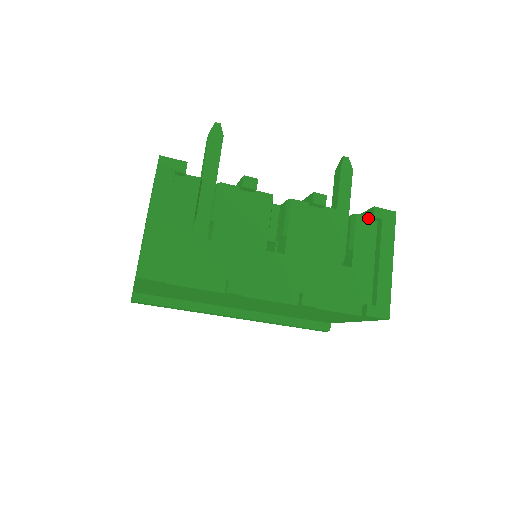
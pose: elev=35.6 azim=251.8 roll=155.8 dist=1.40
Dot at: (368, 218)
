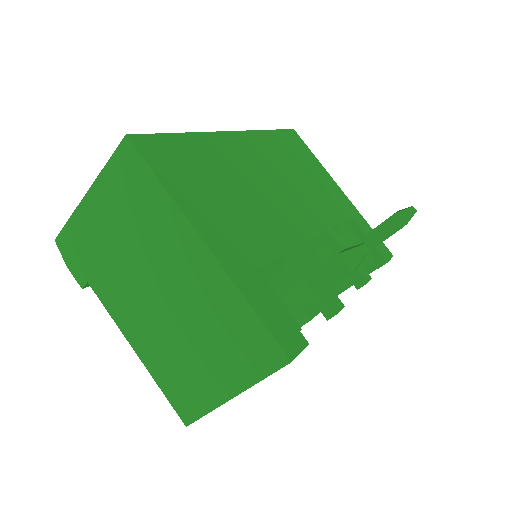
Dot at: (373, 262)
